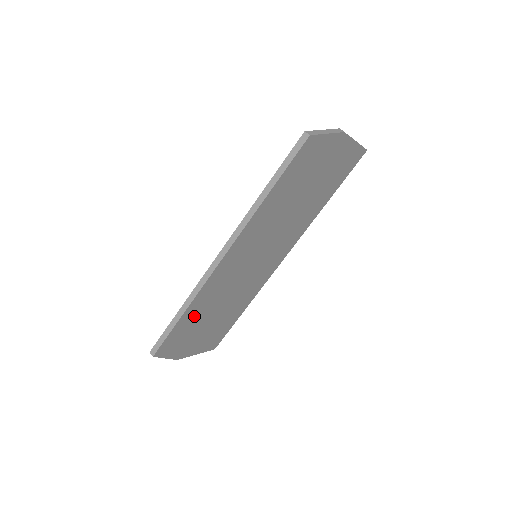
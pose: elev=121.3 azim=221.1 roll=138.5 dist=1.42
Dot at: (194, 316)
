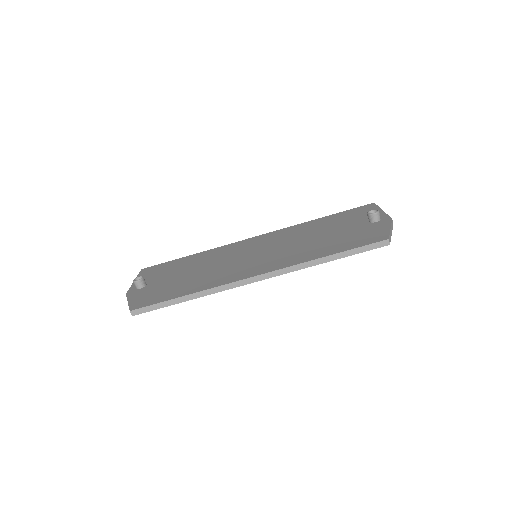
Dot at: occluded
